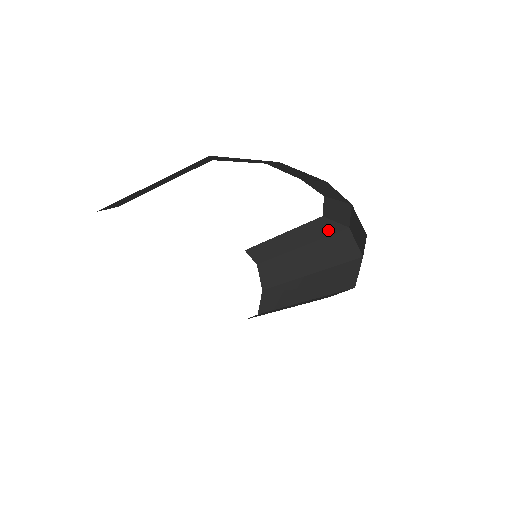
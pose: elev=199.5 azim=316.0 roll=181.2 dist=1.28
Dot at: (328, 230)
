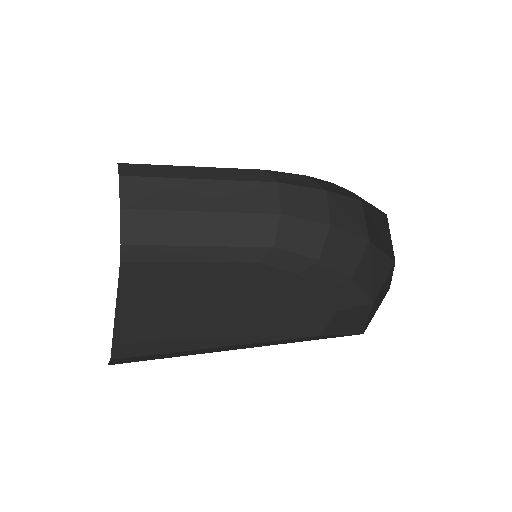
Dot at: (255, 178)
